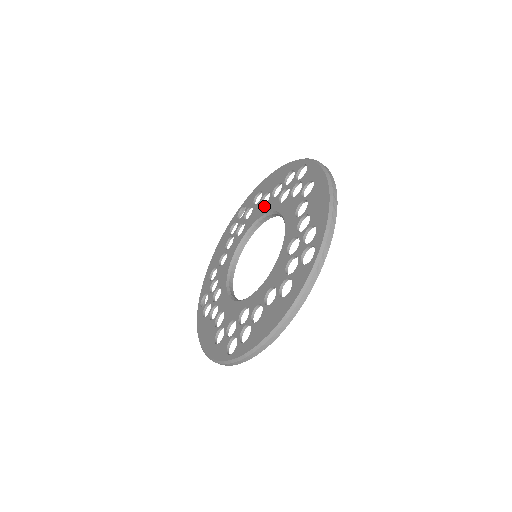
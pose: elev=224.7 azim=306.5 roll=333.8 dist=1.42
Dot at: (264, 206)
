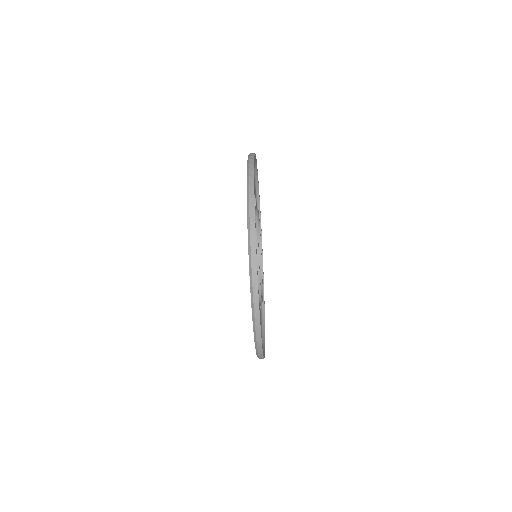
Dot at: occluded
